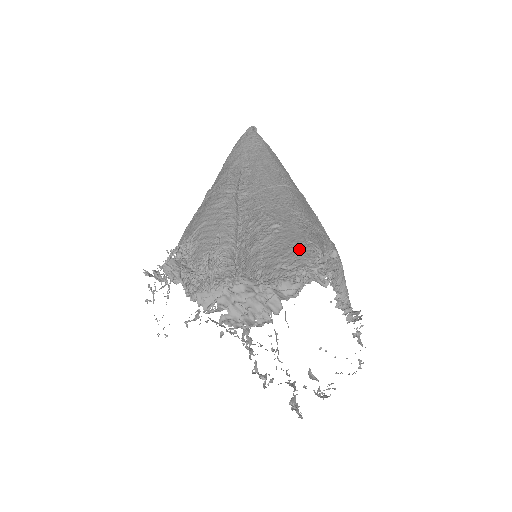
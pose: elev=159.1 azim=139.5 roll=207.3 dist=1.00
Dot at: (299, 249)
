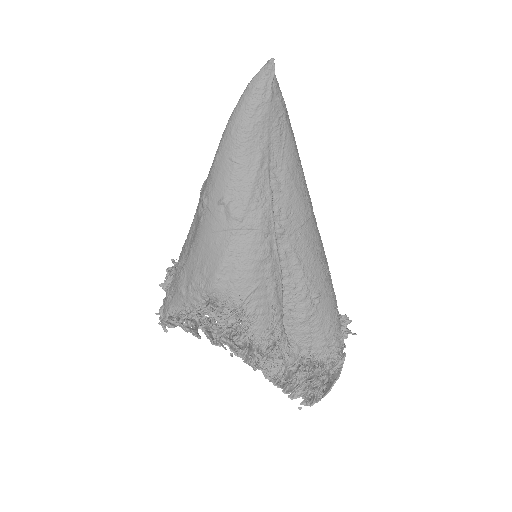
Dot at: (334, 325)
